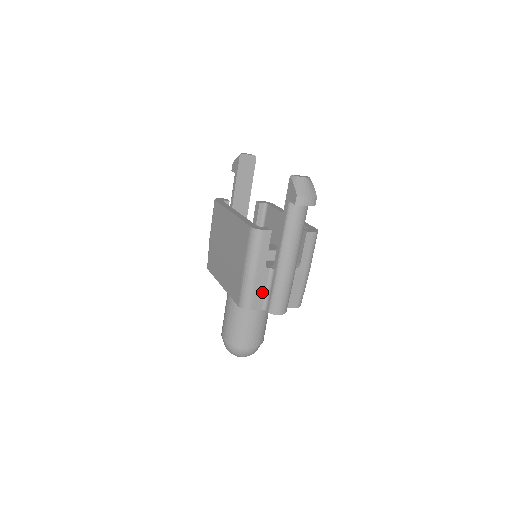
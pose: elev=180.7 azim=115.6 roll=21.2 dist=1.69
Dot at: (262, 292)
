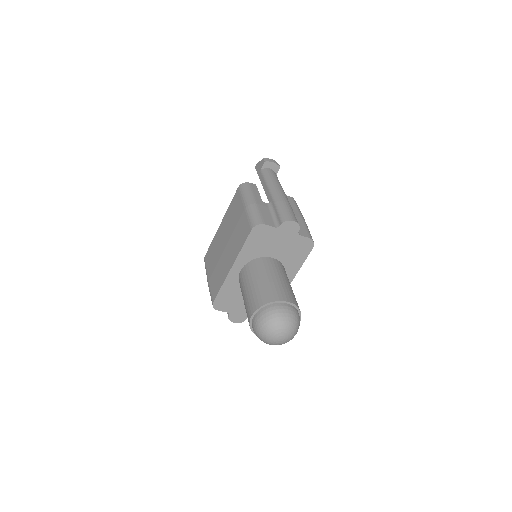
Dot at: (268, 216)
